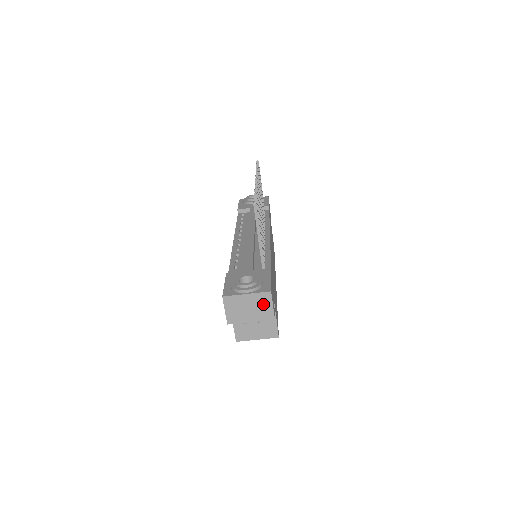
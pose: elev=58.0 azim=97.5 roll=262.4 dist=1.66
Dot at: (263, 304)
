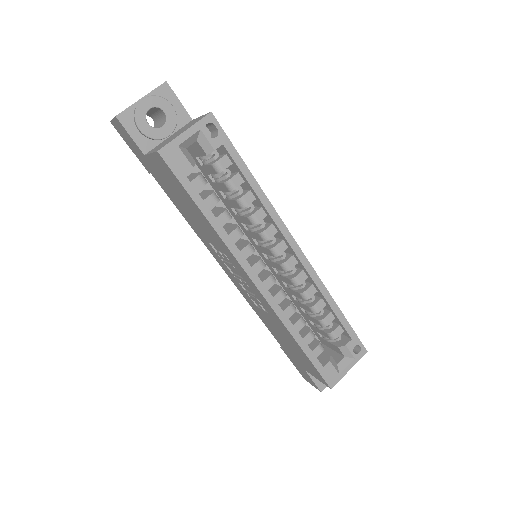
Dot at: occluded
